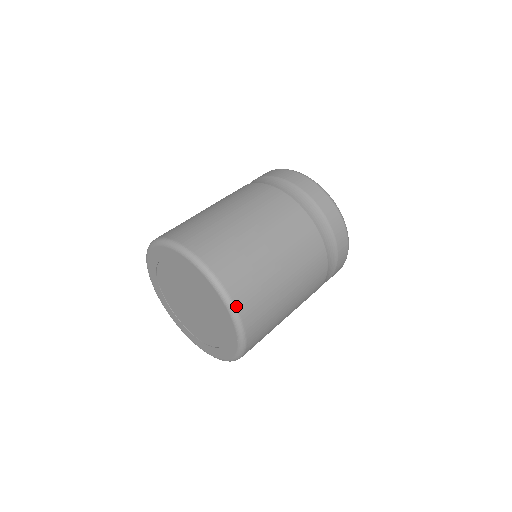
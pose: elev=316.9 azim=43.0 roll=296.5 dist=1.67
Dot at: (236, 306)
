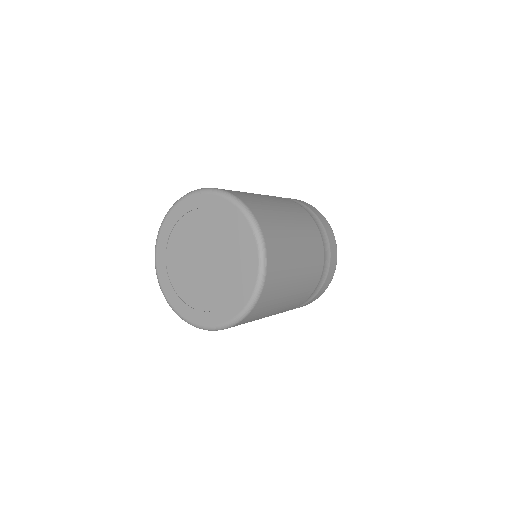
Dot at: (247, 206)
